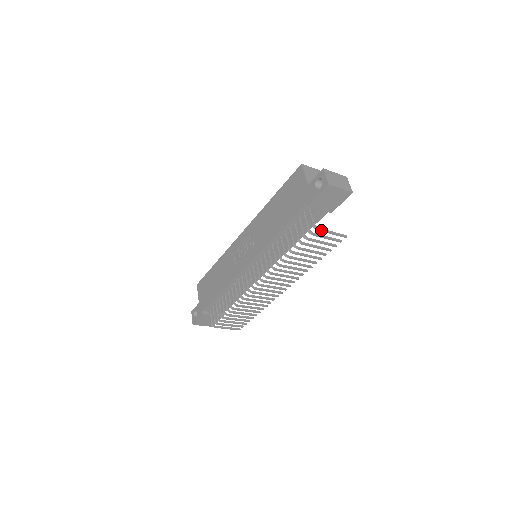
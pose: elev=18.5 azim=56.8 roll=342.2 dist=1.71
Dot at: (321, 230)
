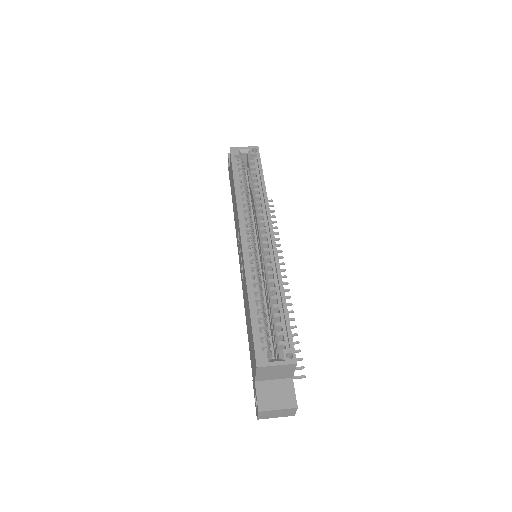
Dot at: occluded
